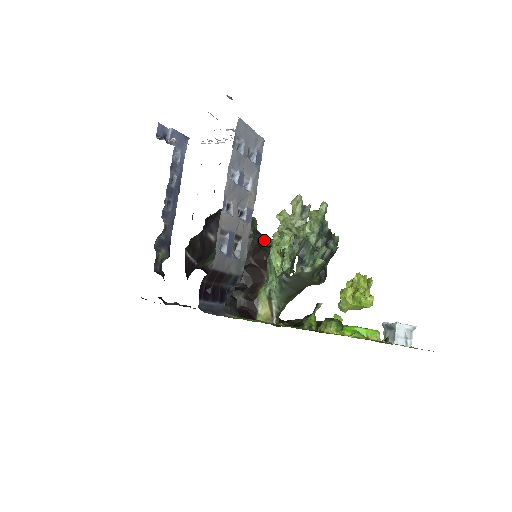
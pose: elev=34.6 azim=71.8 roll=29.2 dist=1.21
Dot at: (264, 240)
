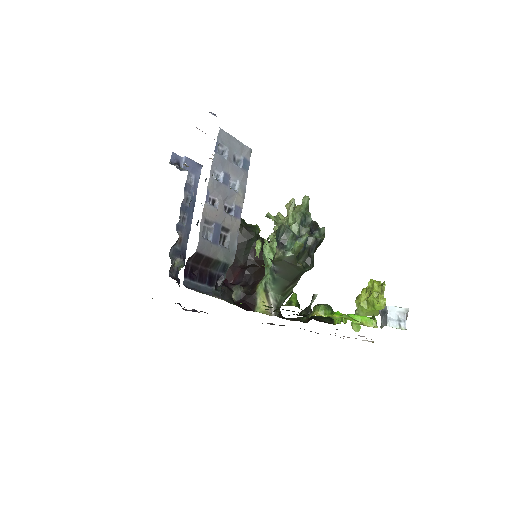
Dot at: occluded
